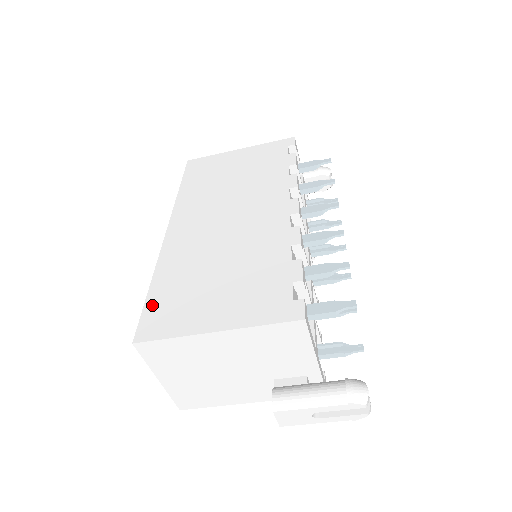
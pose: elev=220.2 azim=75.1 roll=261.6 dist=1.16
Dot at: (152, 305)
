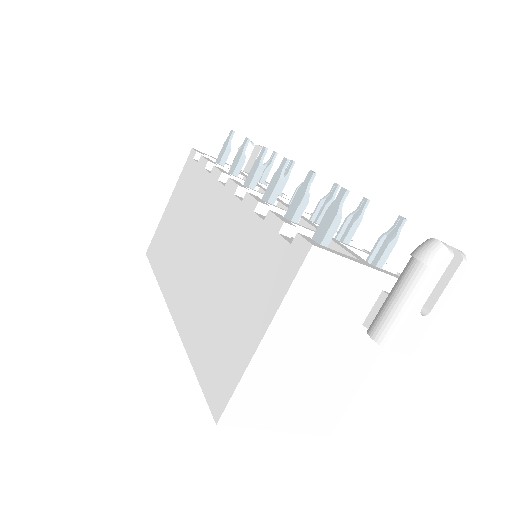
Dot at: (205, 378)
